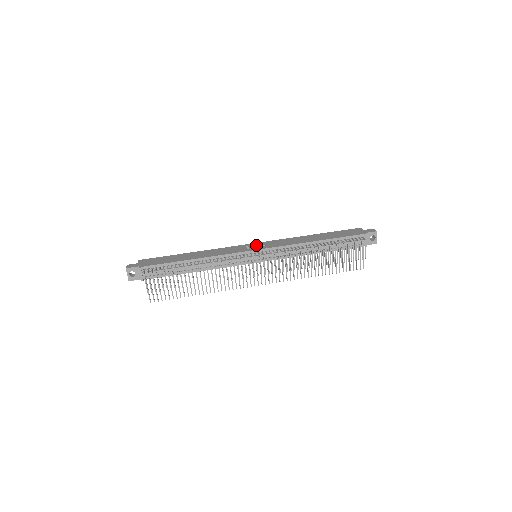
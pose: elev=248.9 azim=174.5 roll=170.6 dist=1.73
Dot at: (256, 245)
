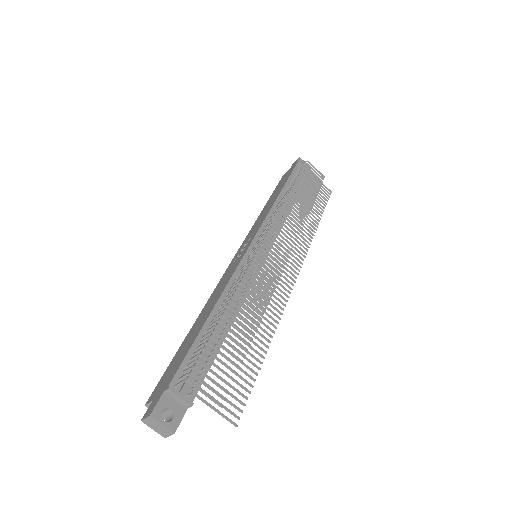
Dot at: (241, 249)
